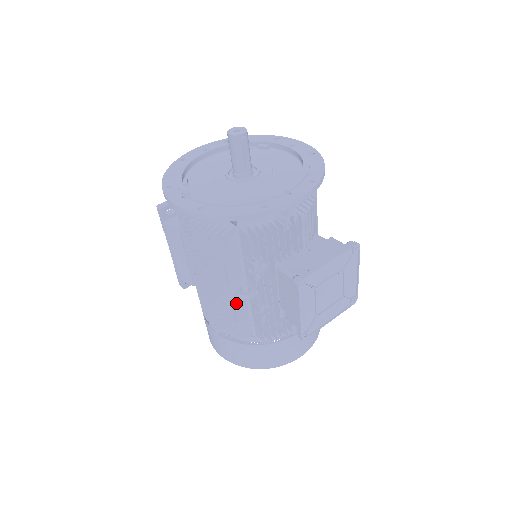
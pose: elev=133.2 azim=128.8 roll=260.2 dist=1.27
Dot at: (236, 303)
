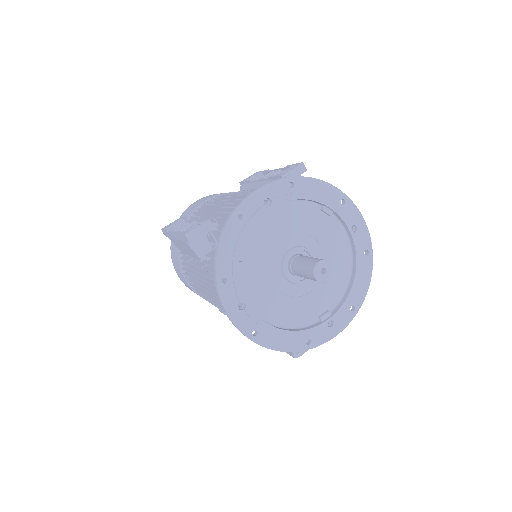
Dot at: occluded
